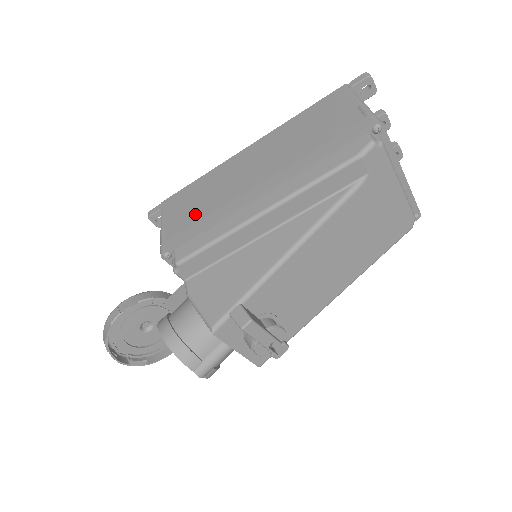
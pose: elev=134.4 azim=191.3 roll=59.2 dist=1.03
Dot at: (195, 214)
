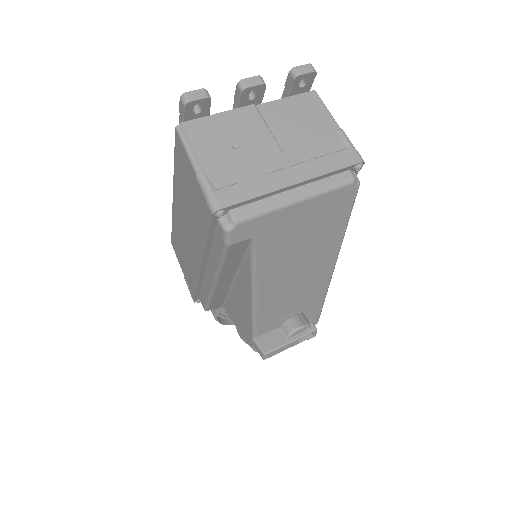
Dot at: (188, 270)
